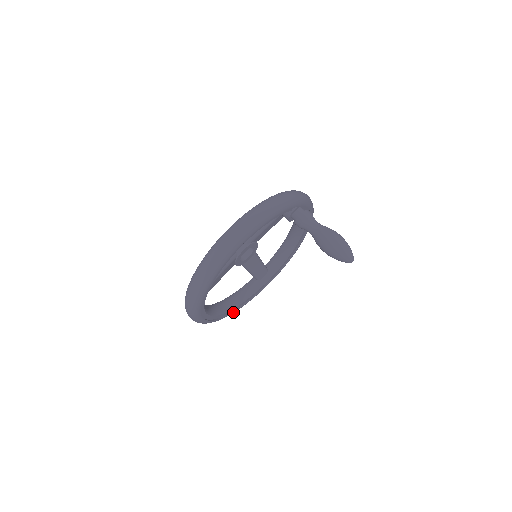
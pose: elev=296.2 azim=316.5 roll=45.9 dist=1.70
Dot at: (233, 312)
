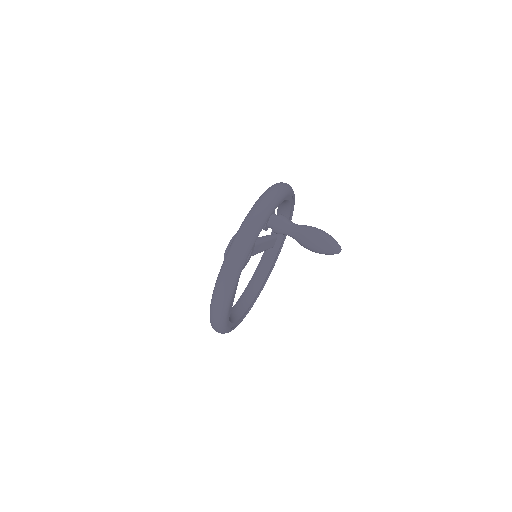
Dot at: occluded
